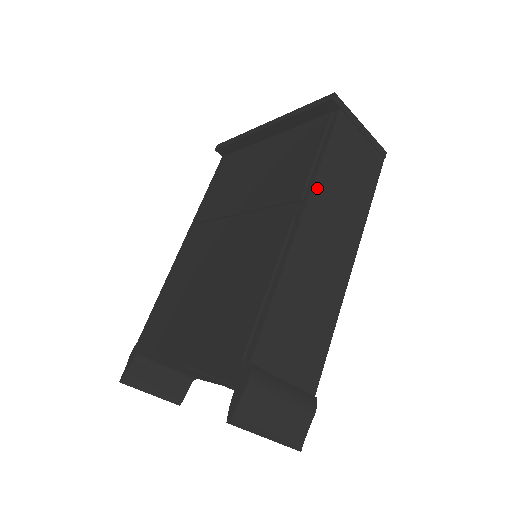
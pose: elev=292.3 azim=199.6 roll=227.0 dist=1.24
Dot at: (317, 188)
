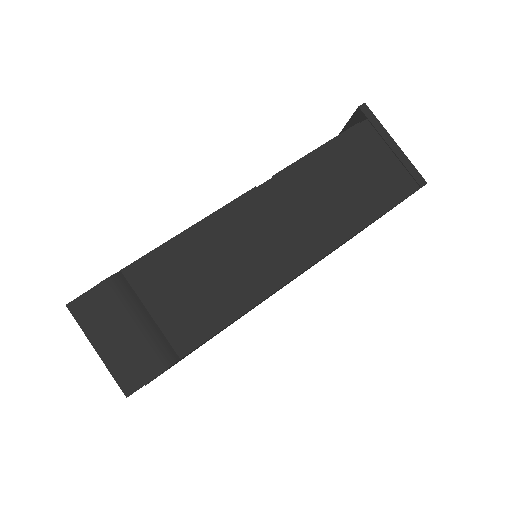
Dot at: (295, 171)
